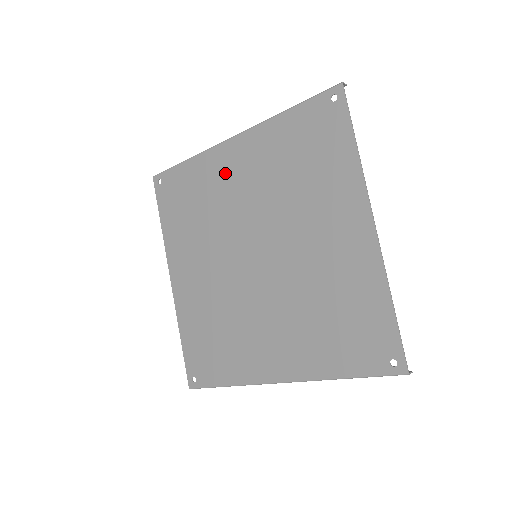
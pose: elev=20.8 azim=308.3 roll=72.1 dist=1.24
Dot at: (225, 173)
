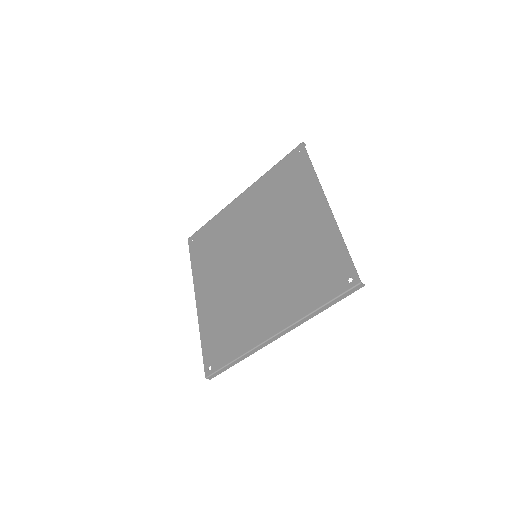
Dot at: (236, 215)
